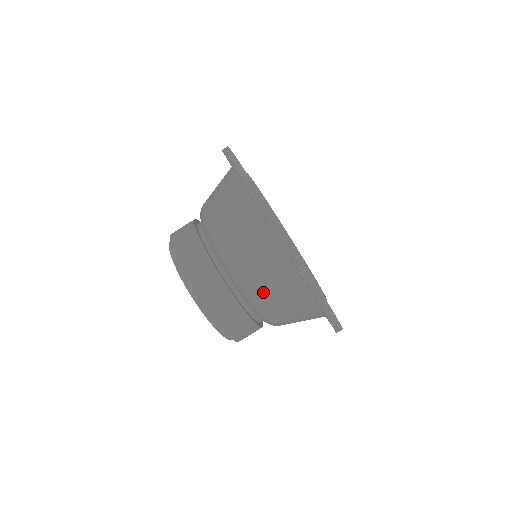
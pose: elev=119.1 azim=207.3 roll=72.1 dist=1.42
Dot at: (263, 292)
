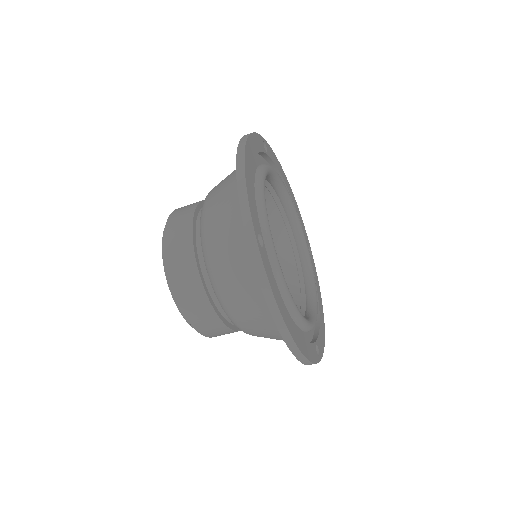
Dot at: (220, 262)
